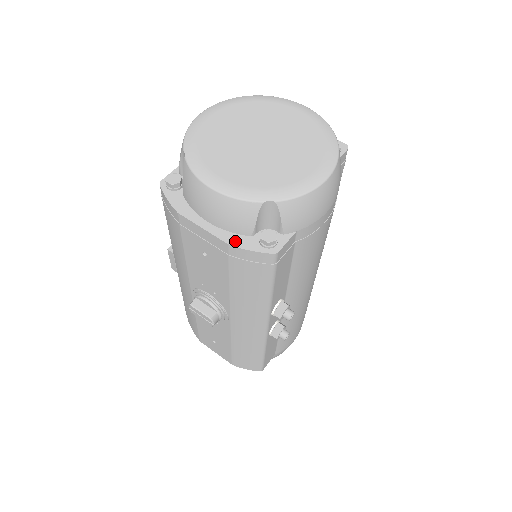
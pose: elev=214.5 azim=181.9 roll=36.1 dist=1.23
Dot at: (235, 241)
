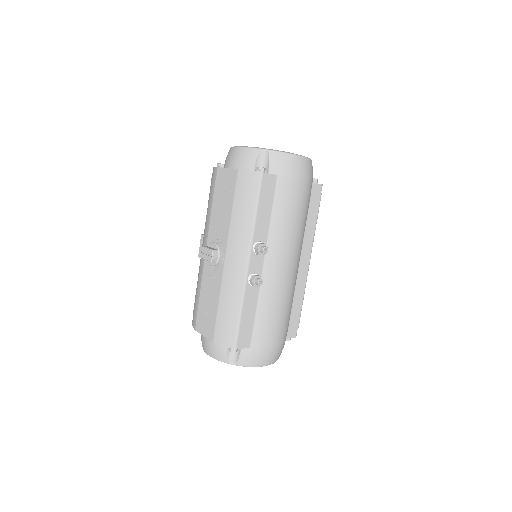
Dot at: (242, 170)
